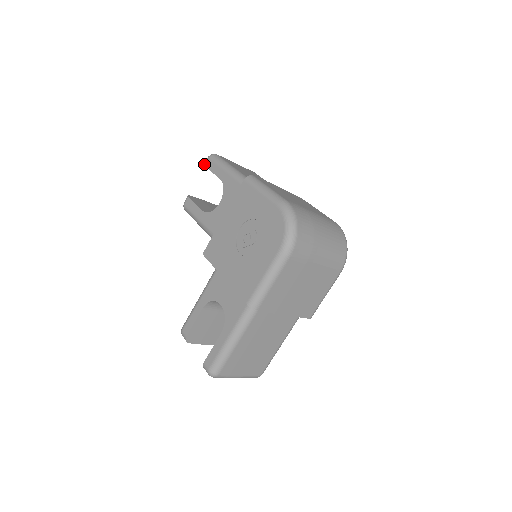
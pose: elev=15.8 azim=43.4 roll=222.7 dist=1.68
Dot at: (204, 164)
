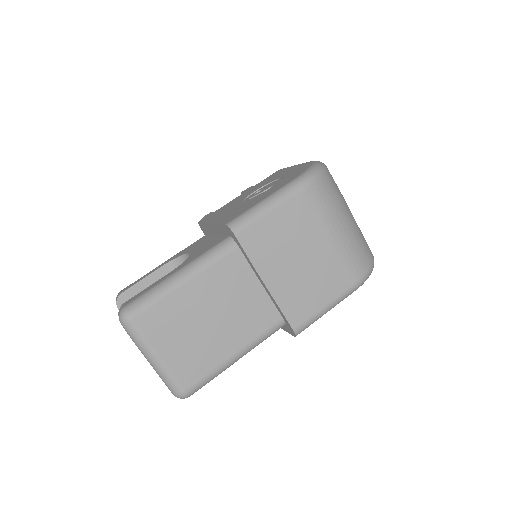
Dot at: (242, 191)
